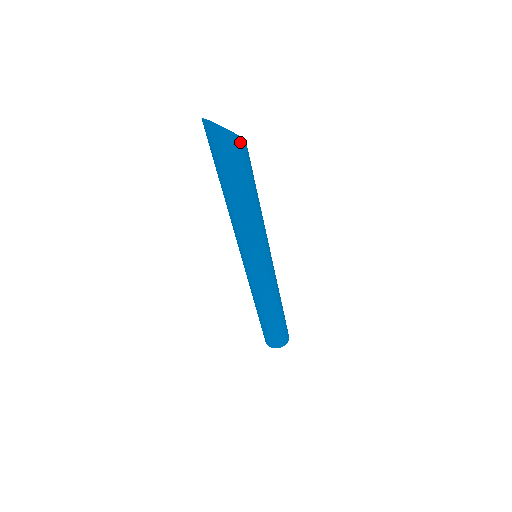
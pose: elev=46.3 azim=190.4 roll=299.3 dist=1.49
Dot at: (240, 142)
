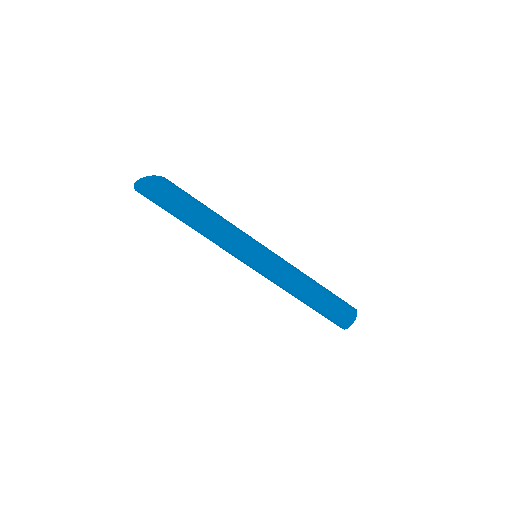
Dot at: (165, 179)
